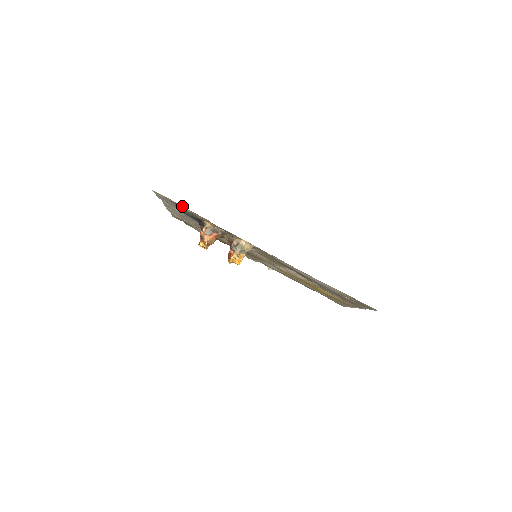
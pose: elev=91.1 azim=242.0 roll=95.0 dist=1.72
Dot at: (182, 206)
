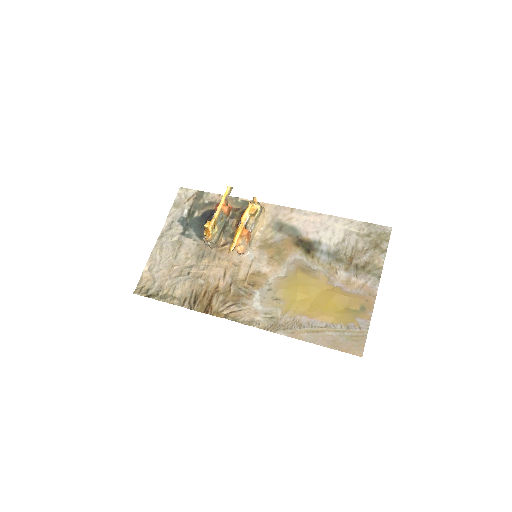
Dot at: (204, 195)
